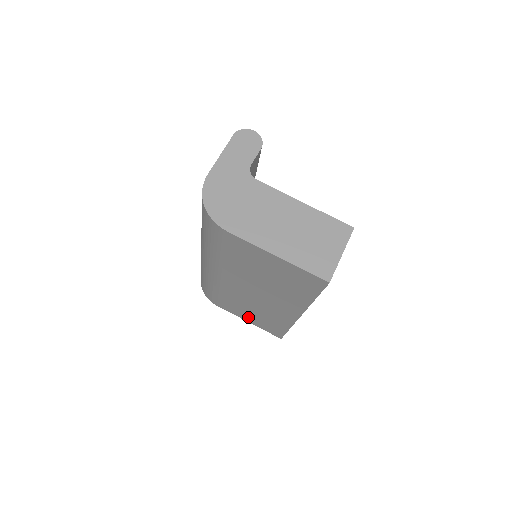
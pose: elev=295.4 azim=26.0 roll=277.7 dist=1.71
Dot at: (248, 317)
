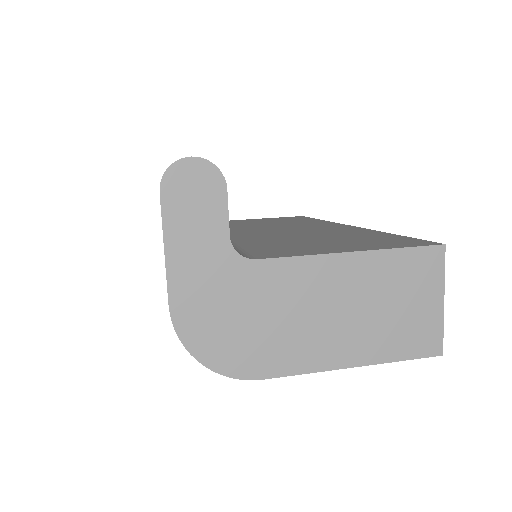
Dot at: occluded
